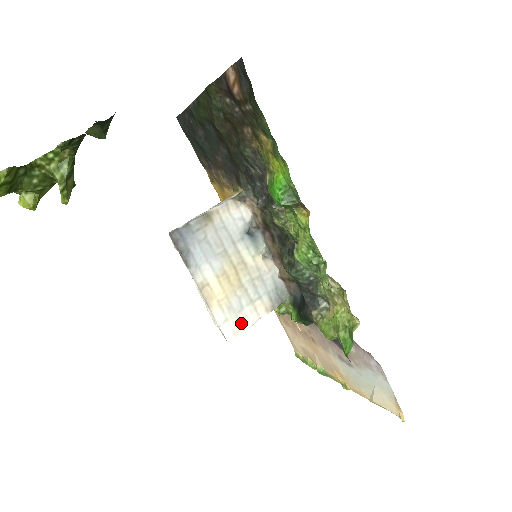
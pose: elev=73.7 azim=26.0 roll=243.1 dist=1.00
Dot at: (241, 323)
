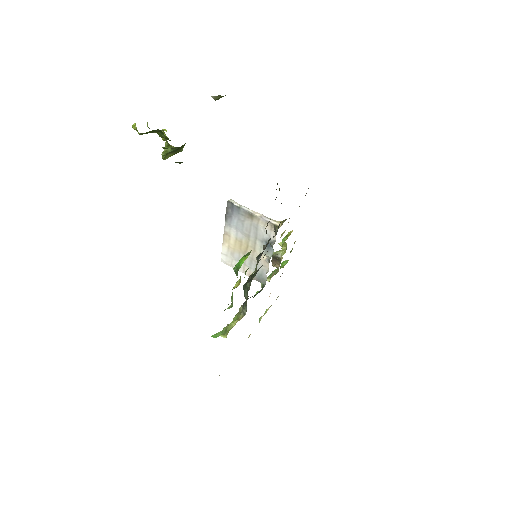
Dot at: (232, 264)
